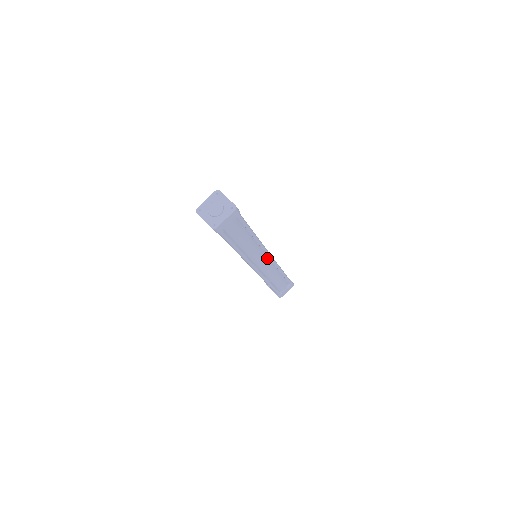
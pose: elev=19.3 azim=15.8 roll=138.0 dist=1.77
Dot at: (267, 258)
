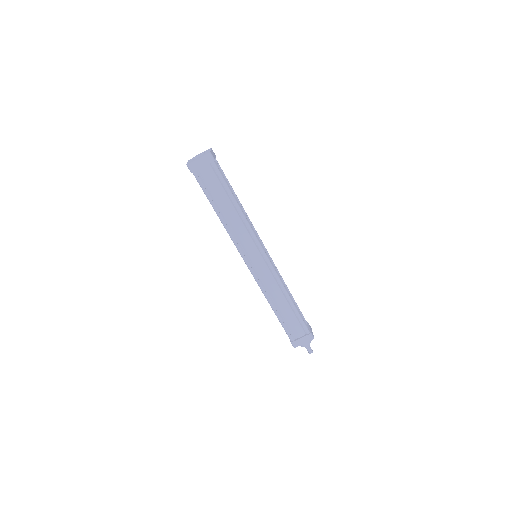
Dot at: (263, 259)
